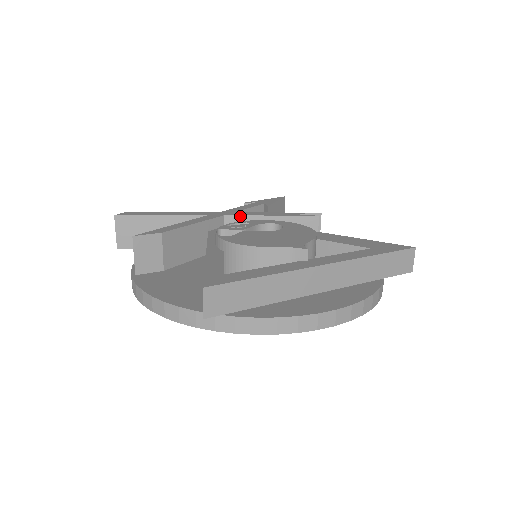
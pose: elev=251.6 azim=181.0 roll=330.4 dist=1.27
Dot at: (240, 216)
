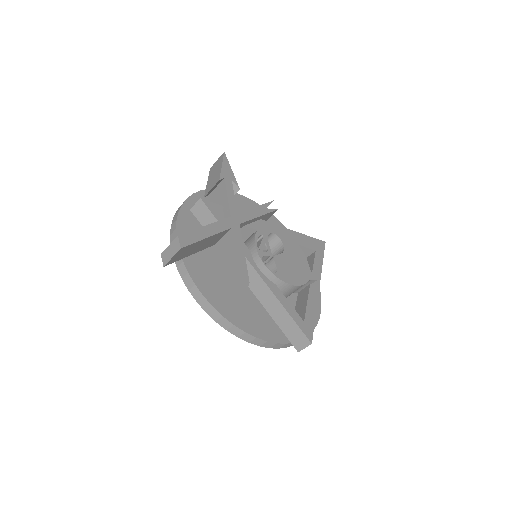
Dot at: (247, 221)
